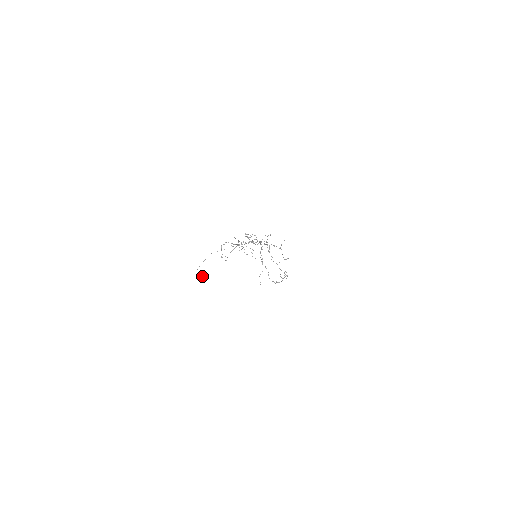
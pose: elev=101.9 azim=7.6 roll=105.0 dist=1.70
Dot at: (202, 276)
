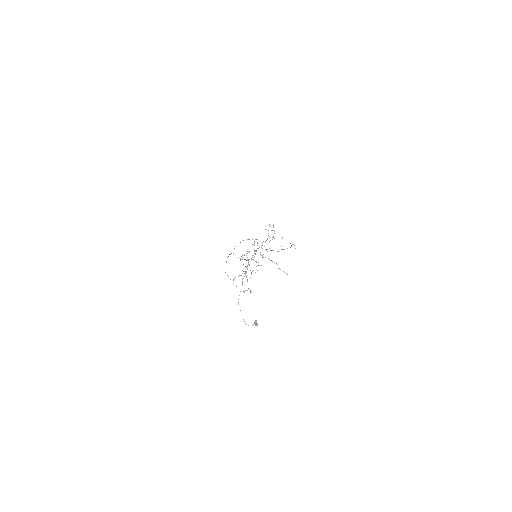
Dot at: occluded
